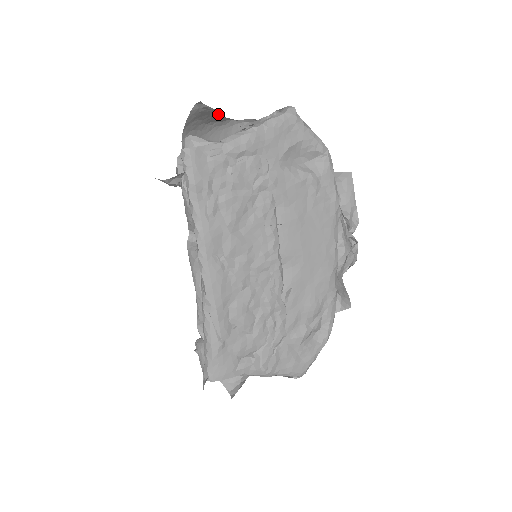
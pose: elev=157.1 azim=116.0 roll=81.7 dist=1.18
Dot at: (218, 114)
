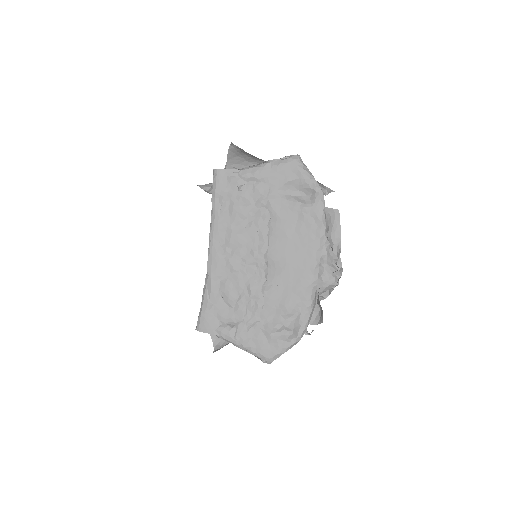
Dot at: (251, 155)
